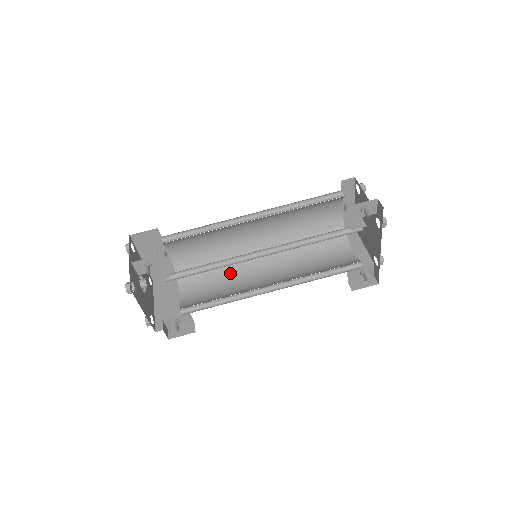
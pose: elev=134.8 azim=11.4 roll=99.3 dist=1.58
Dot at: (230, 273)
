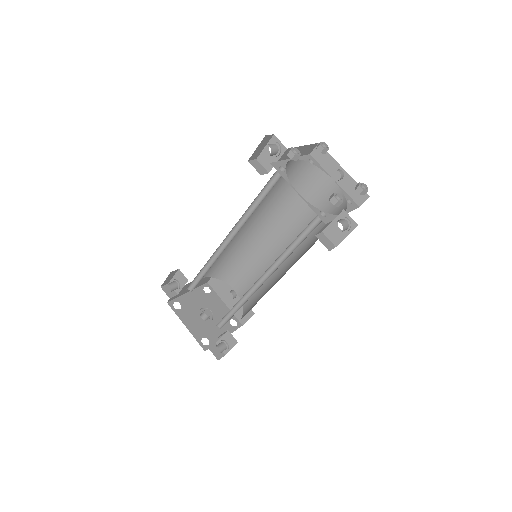
Dot at: (267, 291)
